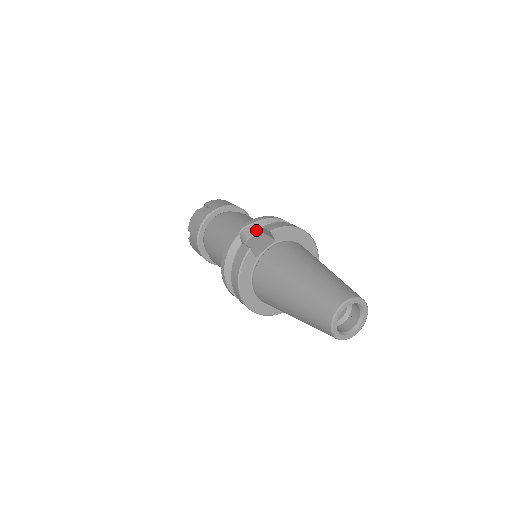
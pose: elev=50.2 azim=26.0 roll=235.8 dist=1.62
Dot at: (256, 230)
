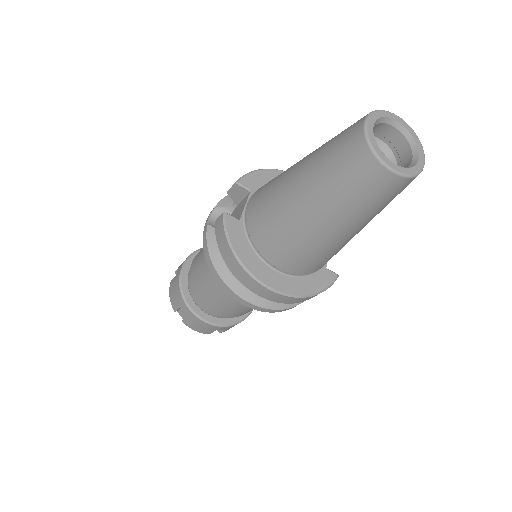
Dot at: (226, 210)
